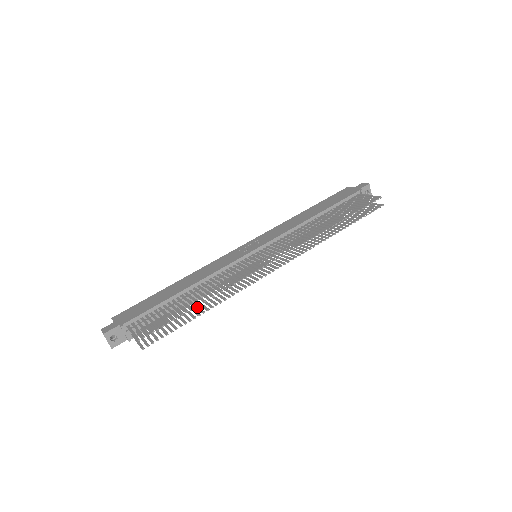
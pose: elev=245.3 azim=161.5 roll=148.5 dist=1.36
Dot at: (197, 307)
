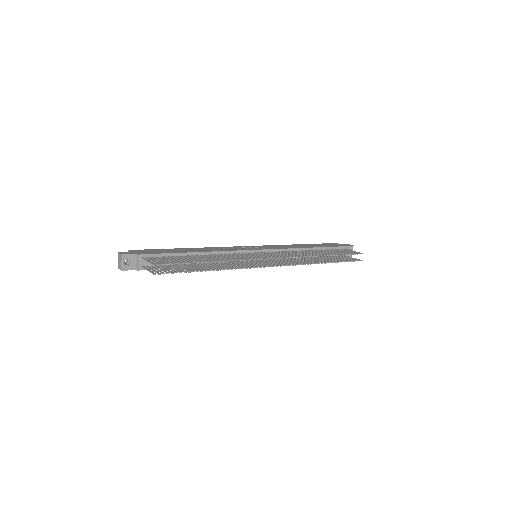
Dot at: (203, 267)
